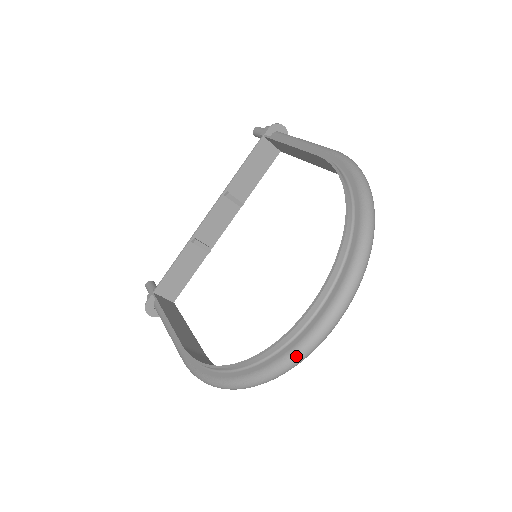
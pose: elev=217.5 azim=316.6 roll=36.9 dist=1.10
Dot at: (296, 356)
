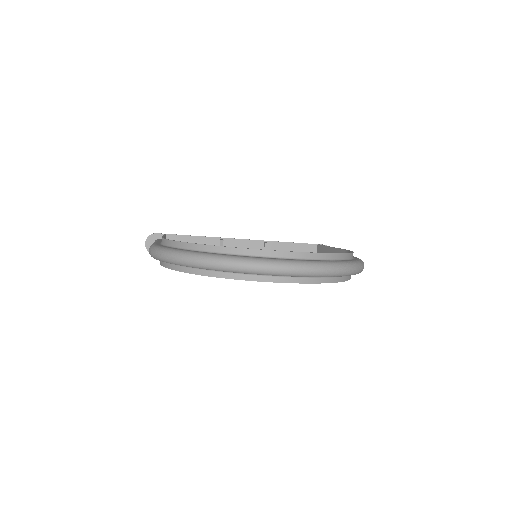
Dot at: (241, 260)
